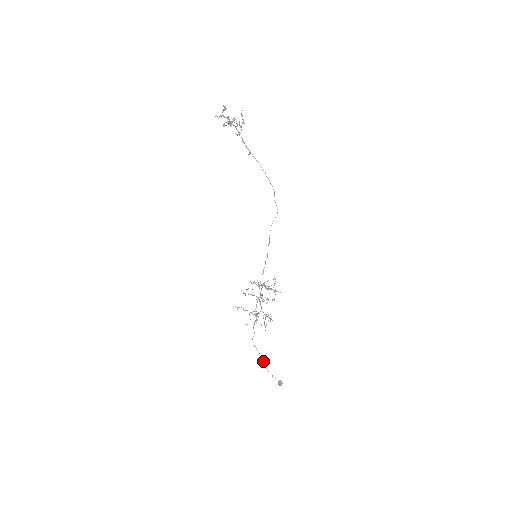
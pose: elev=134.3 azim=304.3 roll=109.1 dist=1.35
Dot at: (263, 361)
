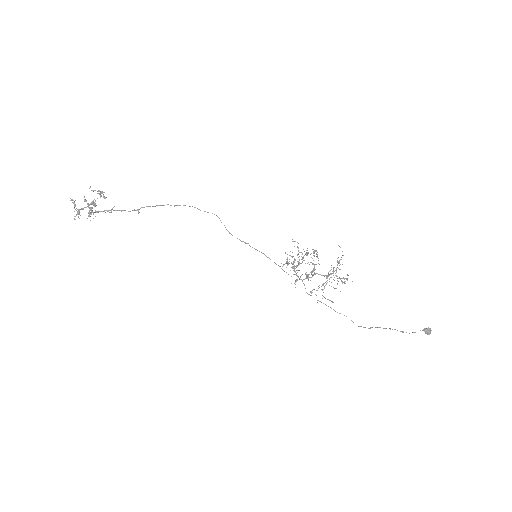
Dot at: (392, 329)
